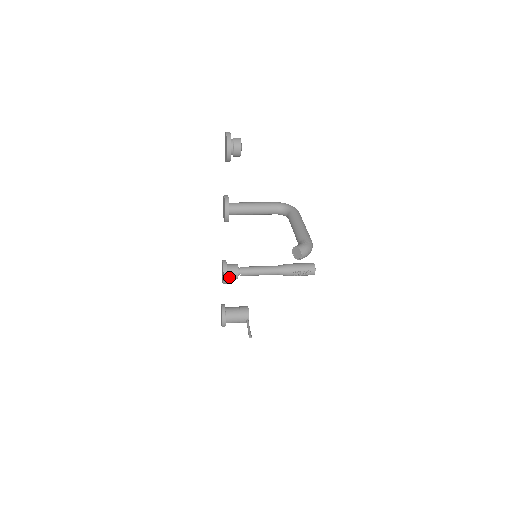
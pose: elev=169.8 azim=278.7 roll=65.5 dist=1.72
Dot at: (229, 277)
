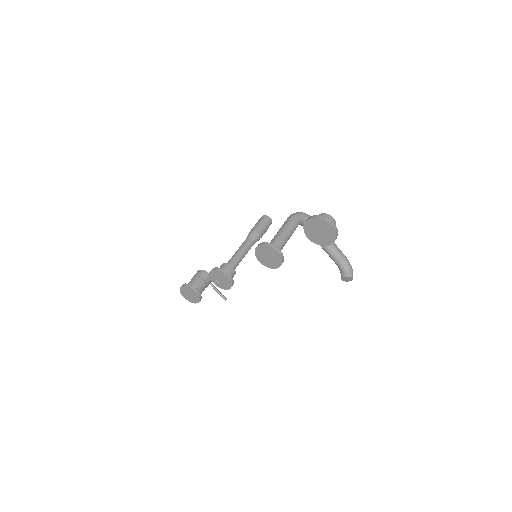
Dot at: occluded
